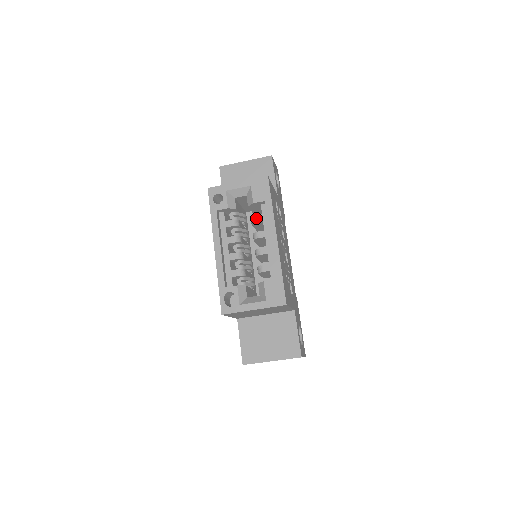
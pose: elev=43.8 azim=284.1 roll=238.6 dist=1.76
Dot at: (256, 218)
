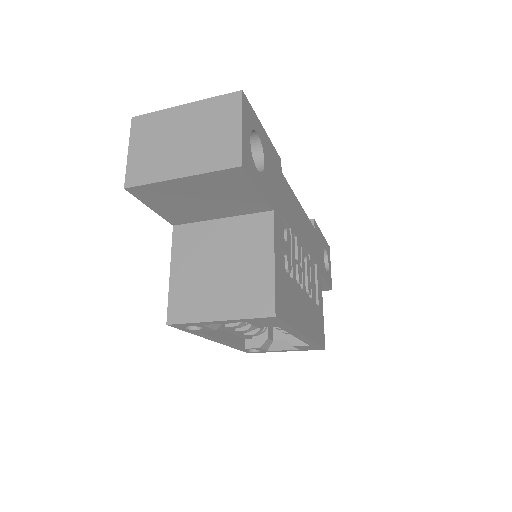
Dot at: occluded
